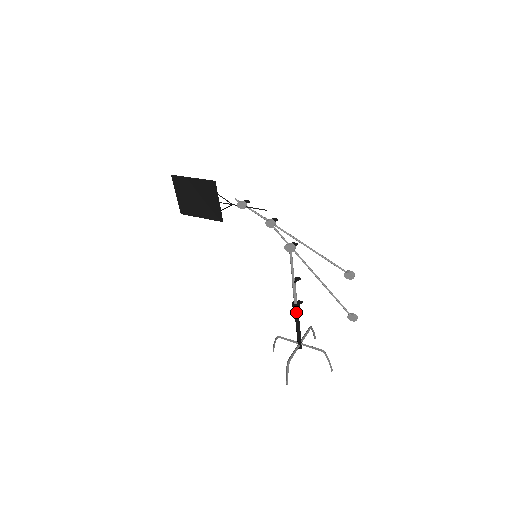
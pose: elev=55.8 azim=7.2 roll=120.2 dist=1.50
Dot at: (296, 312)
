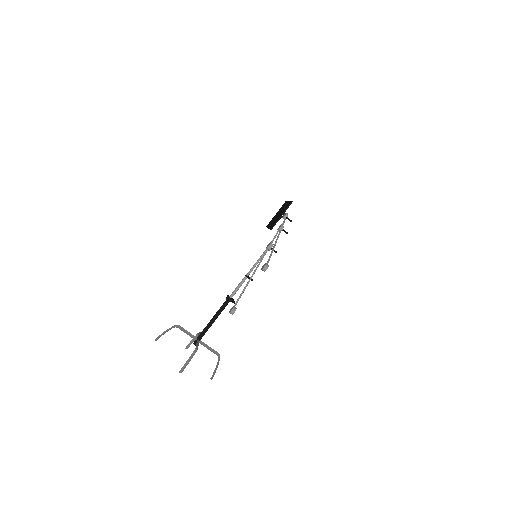
Dot at: (223, 304)
